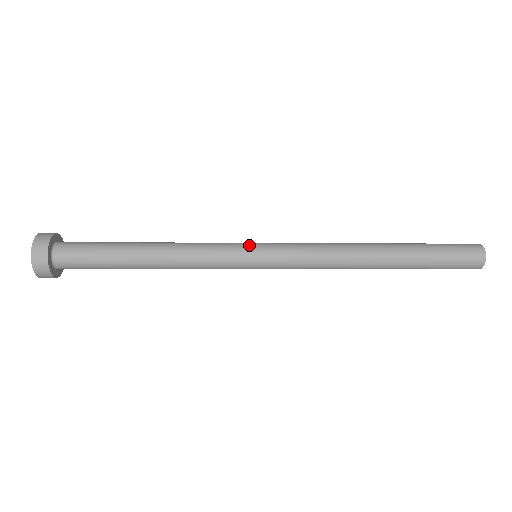
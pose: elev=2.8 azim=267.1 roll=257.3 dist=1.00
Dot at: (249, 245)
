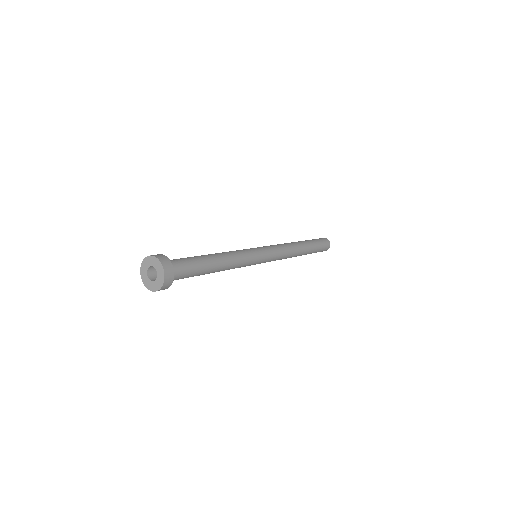
Dot at: (254, 248)
